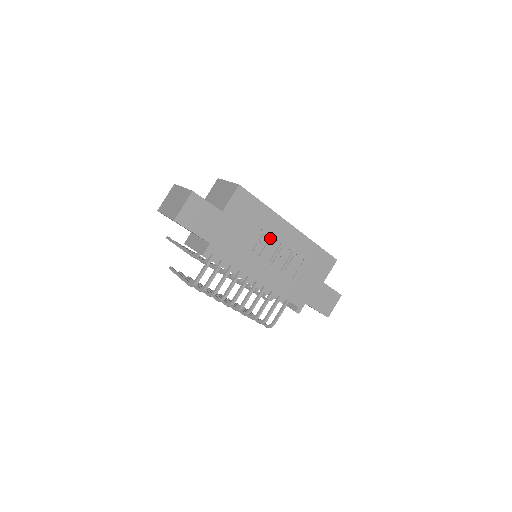
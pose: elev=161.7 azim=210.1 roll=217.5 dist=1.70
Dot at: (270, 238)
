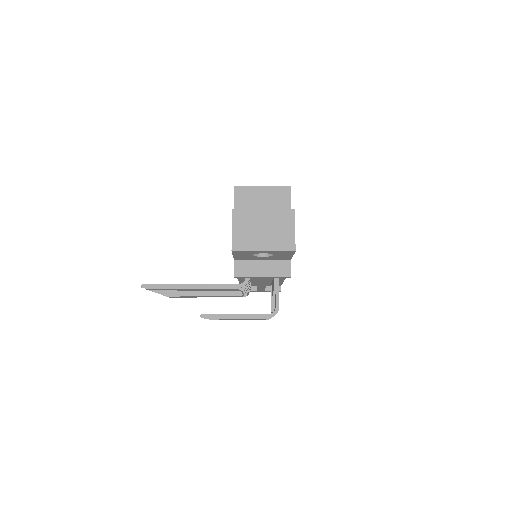
Dot at: occluded
